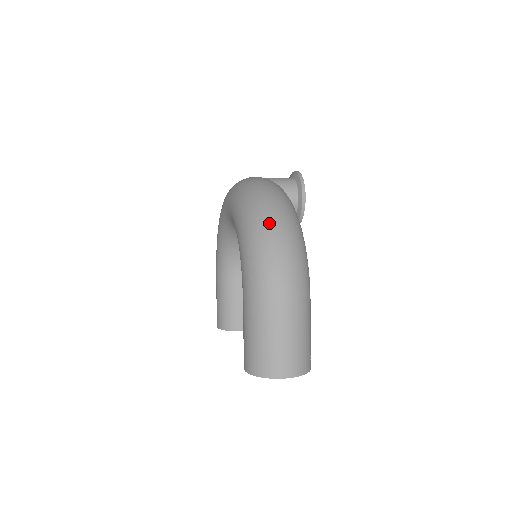
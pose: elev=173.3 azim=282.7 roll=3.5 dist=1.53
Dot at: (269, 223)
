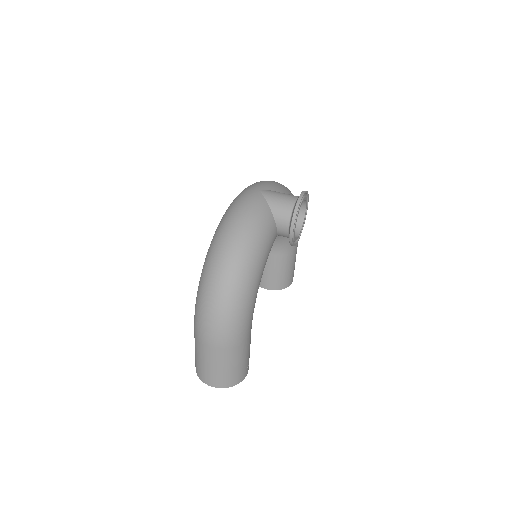
Dot at: (214, 278)
